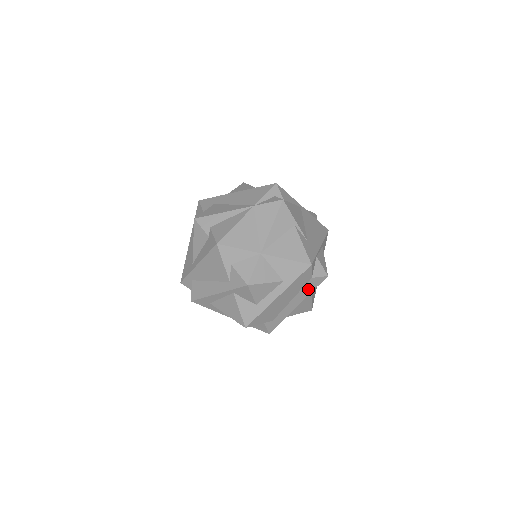
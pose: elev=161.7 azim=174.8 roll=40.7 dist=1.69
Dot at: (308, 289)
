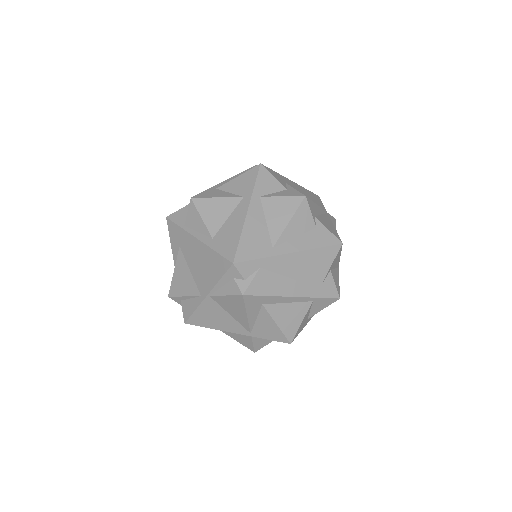
Dot at: occluded
